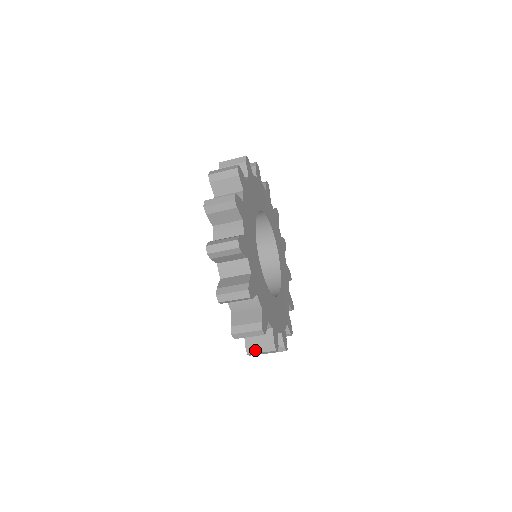
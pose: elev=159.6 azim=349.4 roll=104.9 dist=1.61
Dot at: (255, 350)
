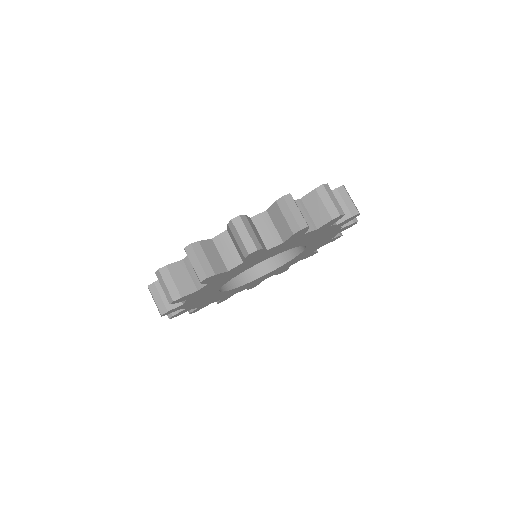
Dot at: occluded
